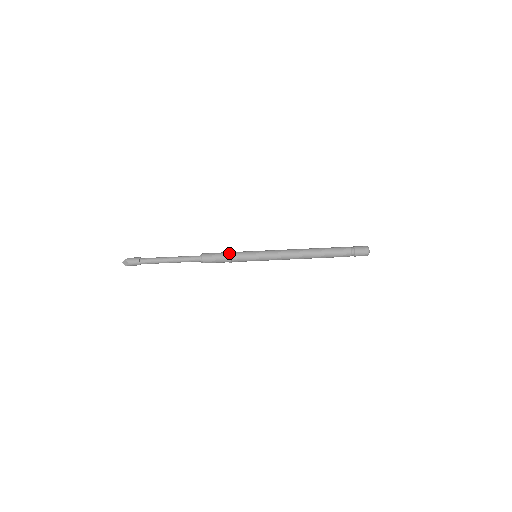
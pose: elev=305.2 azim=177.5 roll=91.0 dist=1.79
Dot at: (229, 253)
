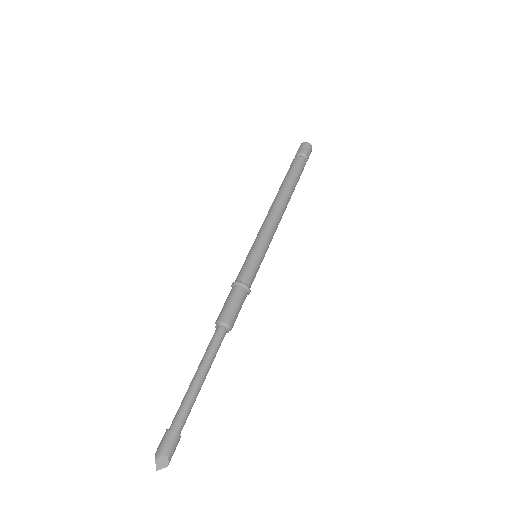
Dot at: (235, 283)
